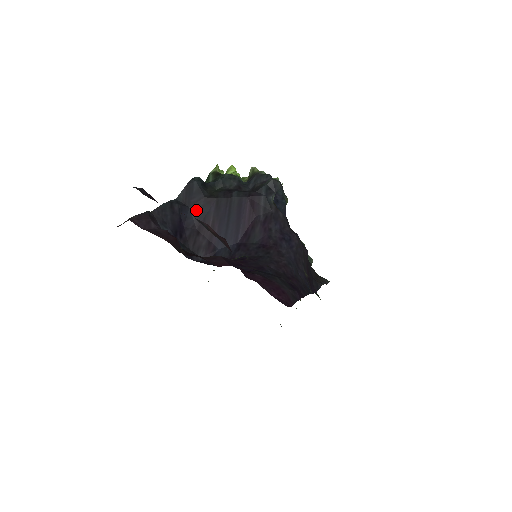
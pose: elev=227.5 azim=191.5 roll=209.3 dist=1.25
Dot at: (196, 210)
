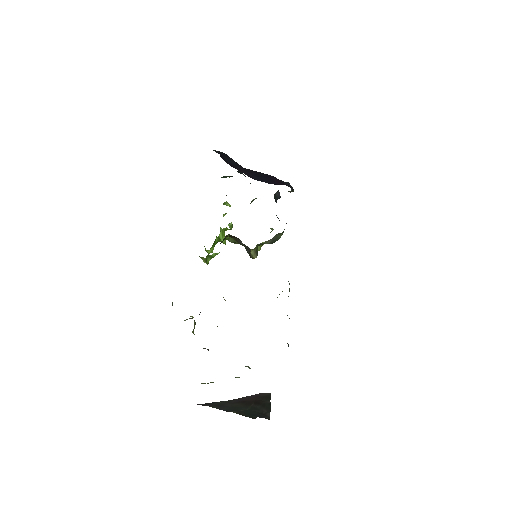
Dot at: (229, 160)
